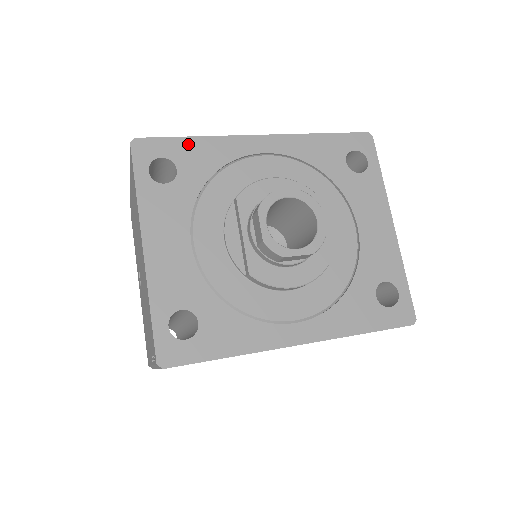
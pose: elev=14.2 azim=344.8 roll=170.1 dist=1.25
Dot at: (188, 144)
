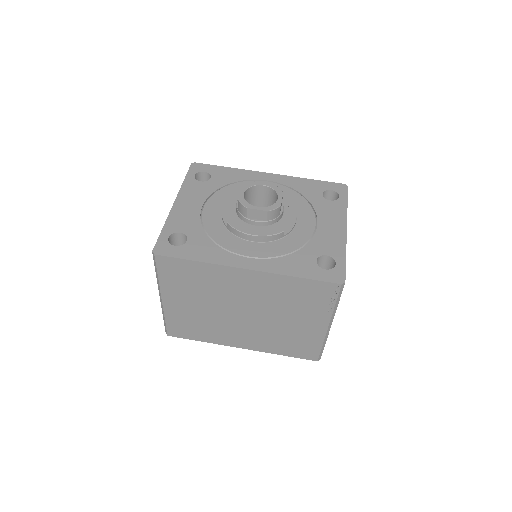
Dot at: (223, 169)
